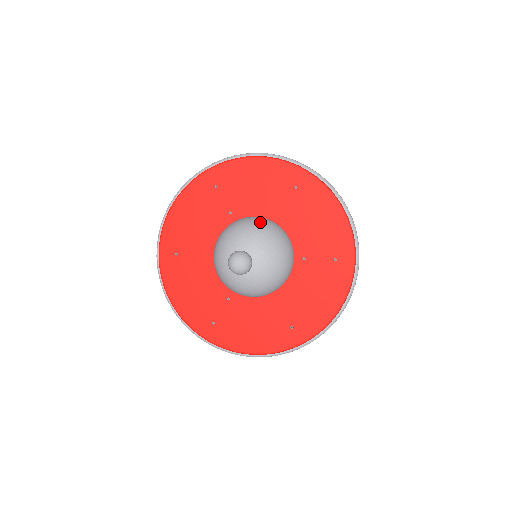
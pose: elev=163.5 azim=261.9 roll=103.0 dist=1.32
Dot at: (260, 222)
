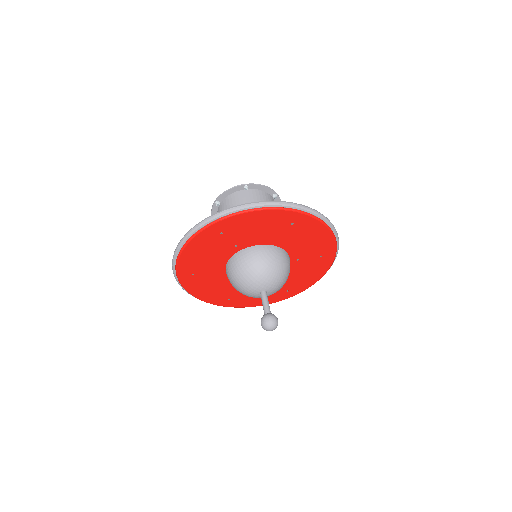
Dot at: (267, 260)
